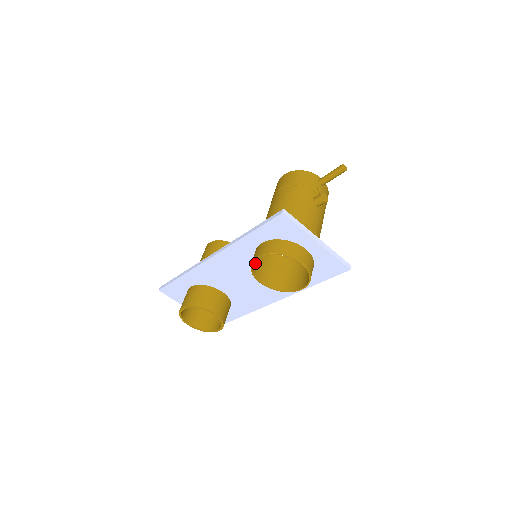
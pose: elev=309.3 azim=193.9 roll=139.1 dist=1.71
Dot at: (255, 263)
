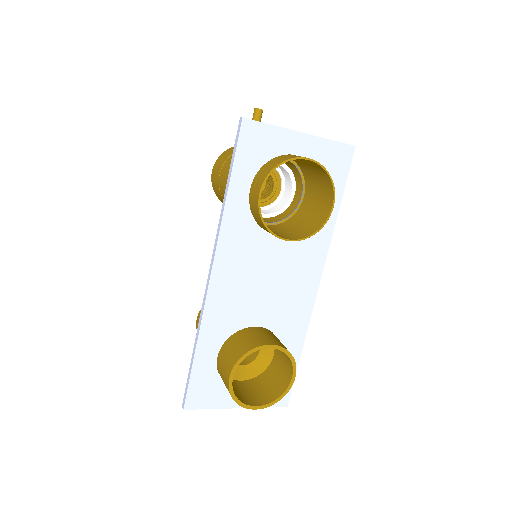
Dot at: occluded
